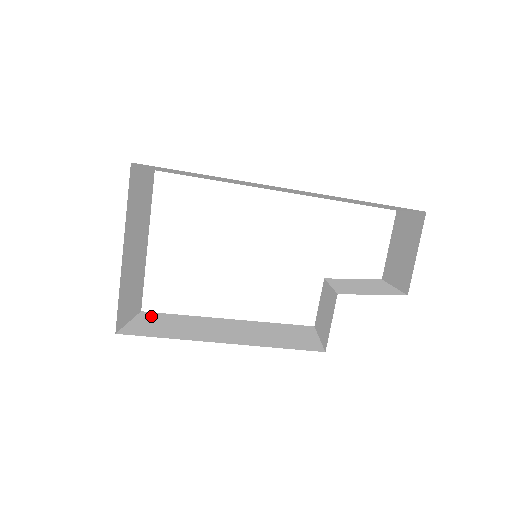
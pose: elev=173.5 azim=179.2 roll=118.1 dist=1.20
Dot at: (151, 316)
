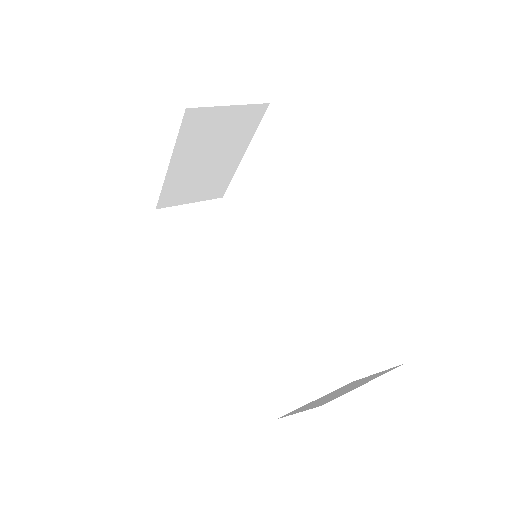
Dot at: (215, 210)
